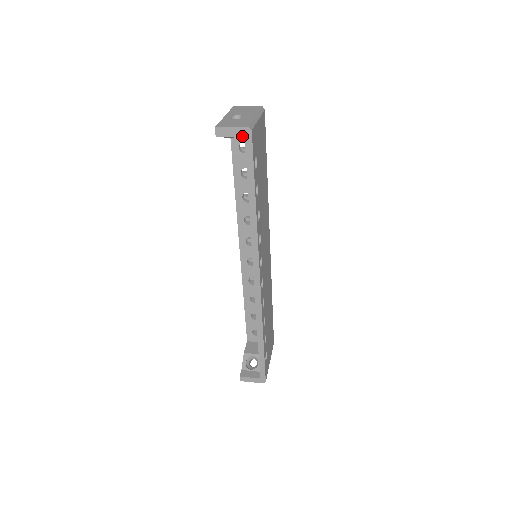
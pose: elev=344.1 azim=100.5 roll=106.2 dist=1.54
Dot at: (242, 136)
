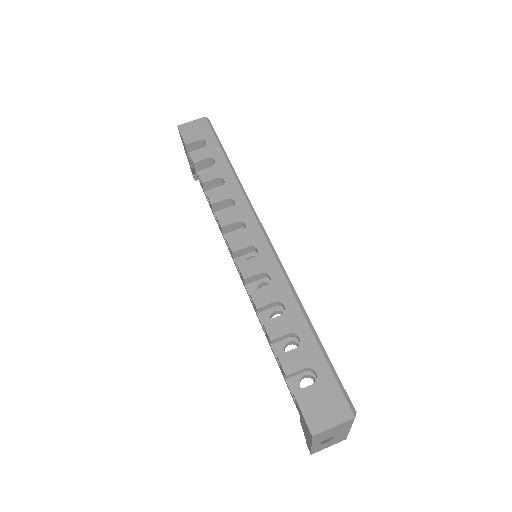
Dot at: occluded
